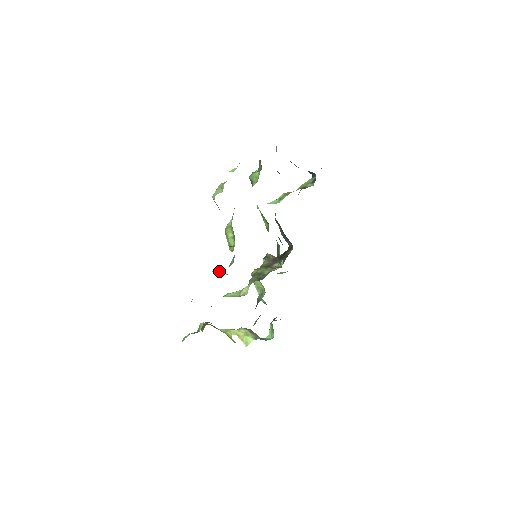
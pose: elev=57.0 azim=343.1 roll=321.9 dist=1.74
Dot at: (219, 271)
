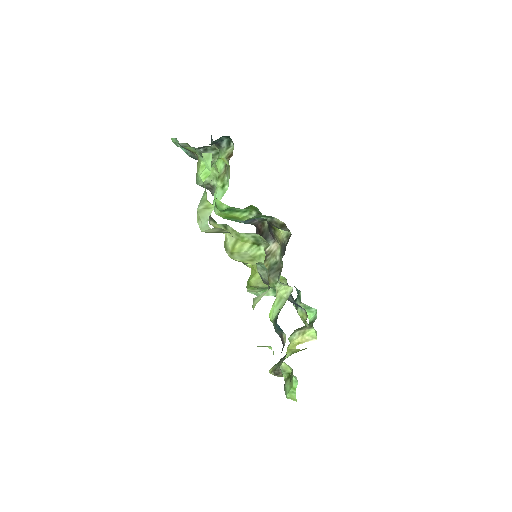
Dot at: (257, 298)
